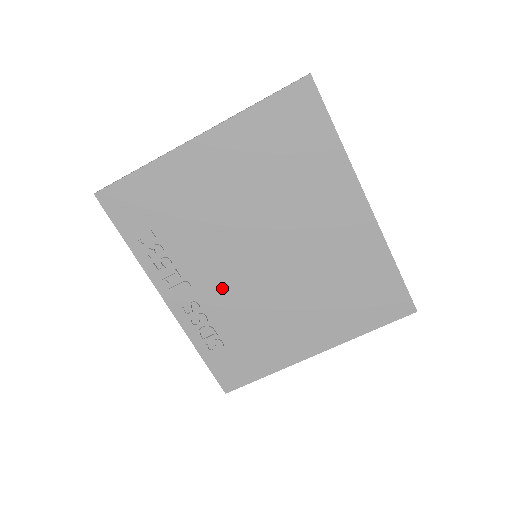
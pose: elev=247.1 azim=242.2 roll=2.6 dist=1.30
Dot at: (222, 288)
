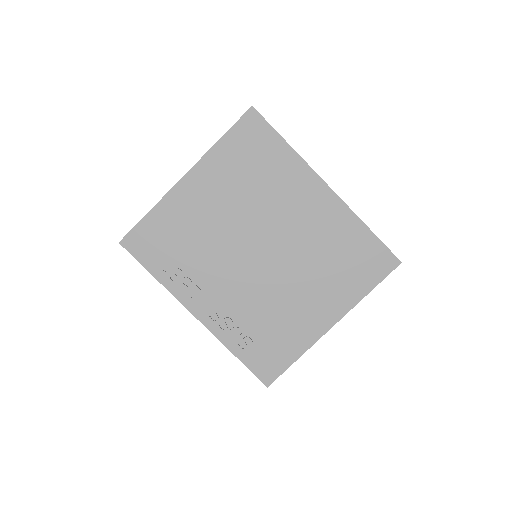
Dot at: (237, 290)
